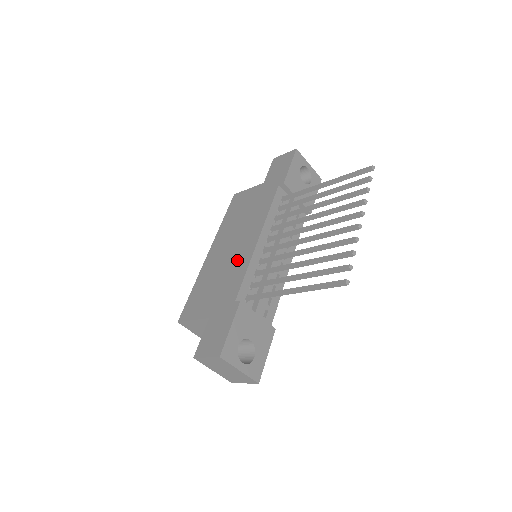
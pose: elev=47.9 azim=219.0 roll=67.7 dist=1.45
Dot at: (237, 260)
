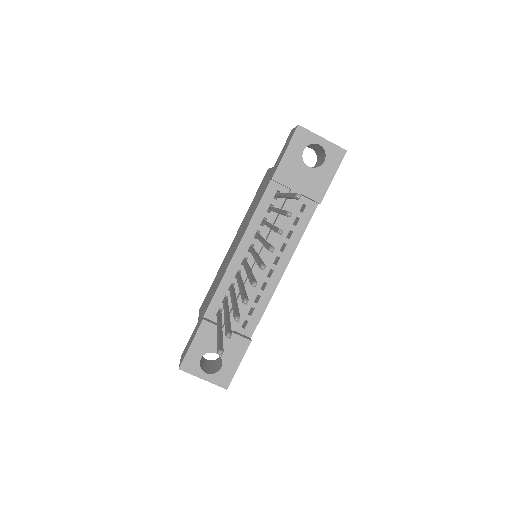
Dot at: (225, 267)
